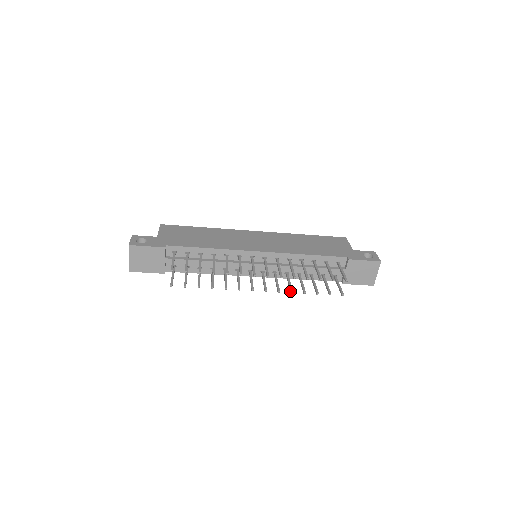
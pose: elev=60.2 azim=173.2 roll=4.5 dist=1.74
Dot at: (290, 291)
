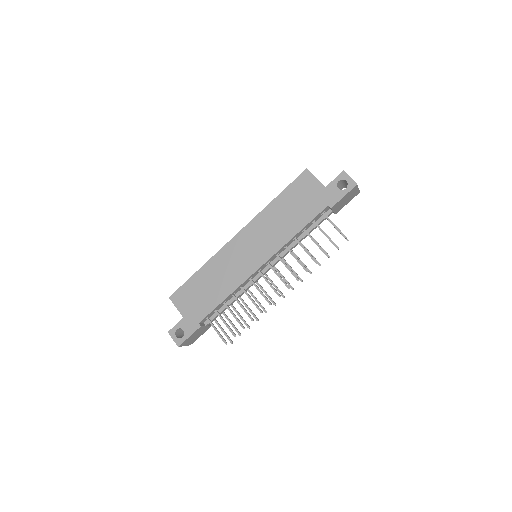
Dot at: occluded
